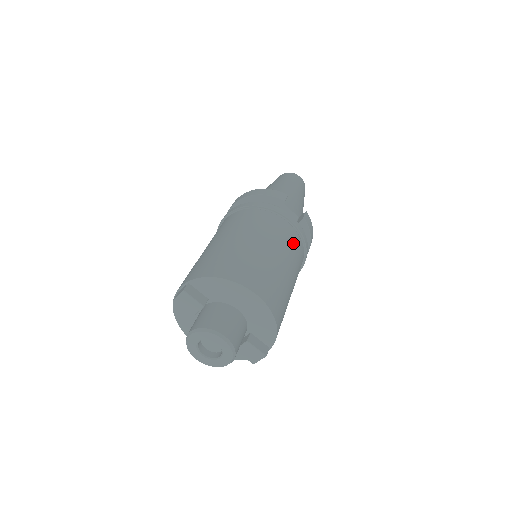
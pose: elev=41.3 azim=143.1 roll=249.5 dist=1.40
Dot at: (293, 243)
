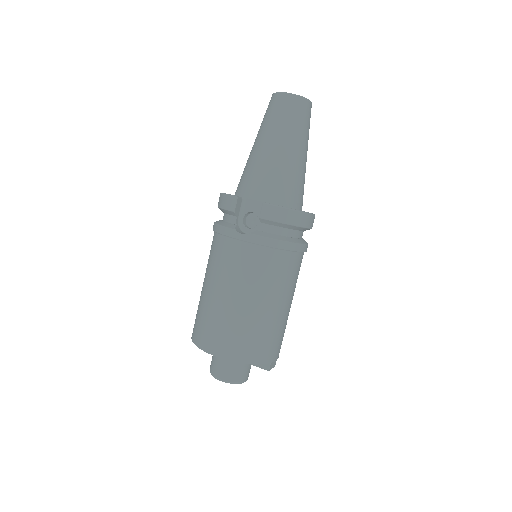
Dot at: (250, 266)
